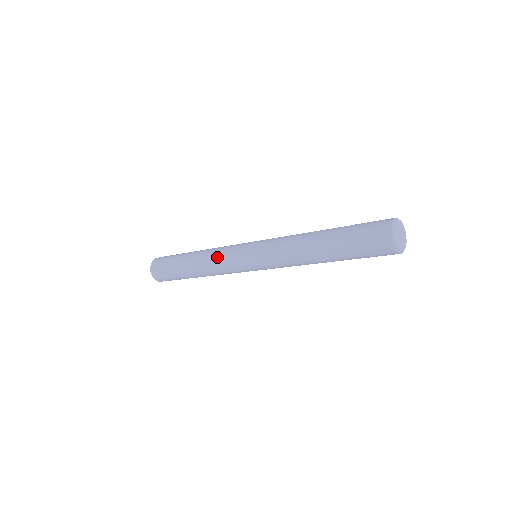
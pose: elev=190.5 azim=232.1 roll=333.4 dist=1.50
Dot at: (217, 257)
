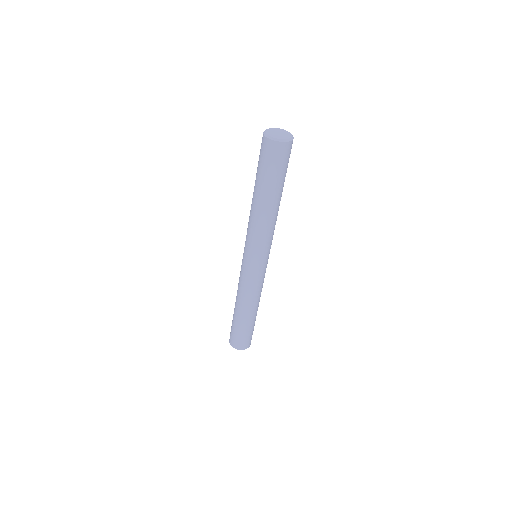
Dot at: (239, 281)
